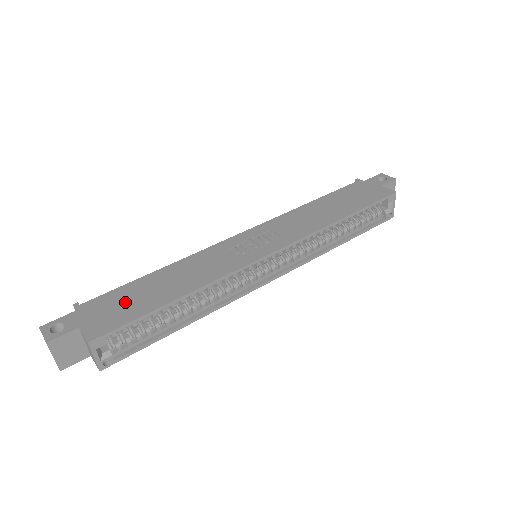
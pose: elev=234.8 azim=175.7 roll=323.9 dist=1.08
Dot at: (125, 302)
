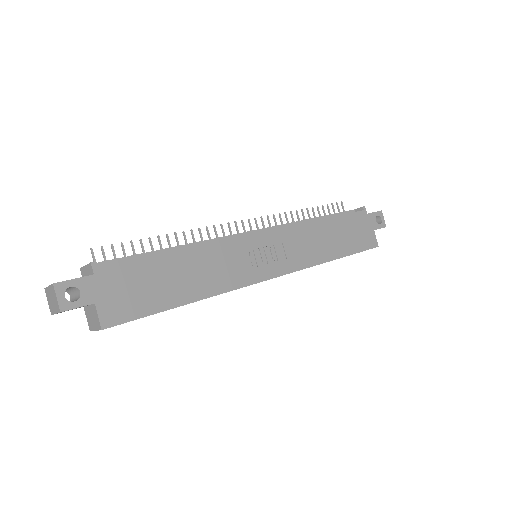
Dot at: (142, 286)
